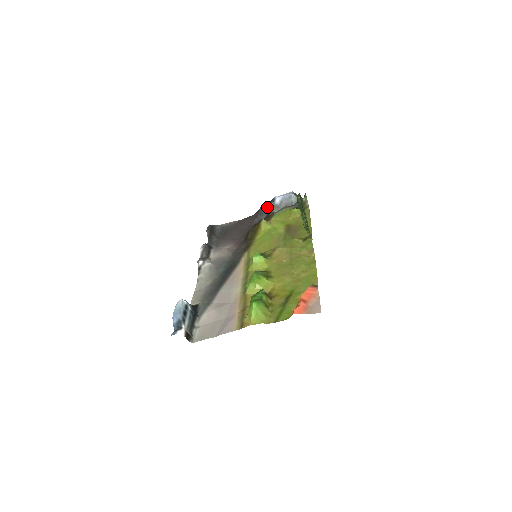
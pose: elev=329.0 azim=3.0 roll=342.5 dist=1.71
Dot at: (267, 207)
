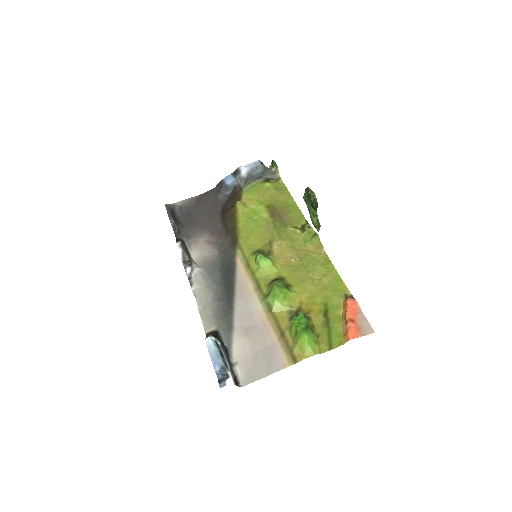
Dot at: (232, 181)
